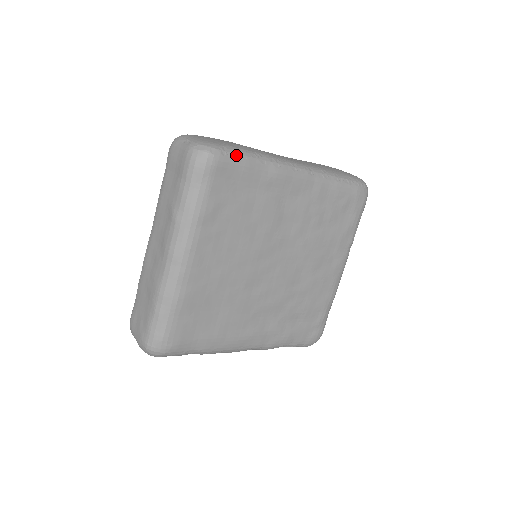
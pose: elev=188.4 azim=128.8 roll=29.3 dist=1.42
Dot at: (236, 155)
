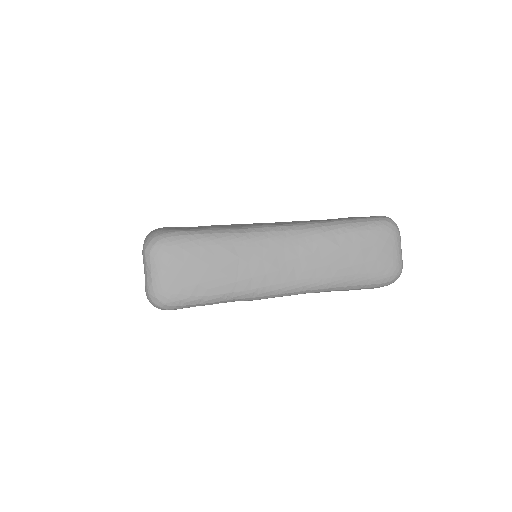
Dot at: (195, 305)
